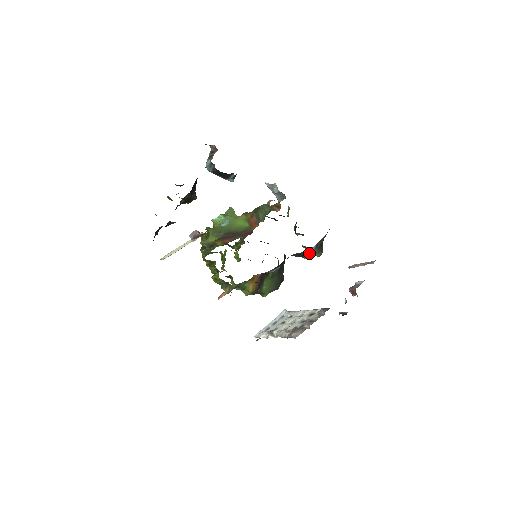
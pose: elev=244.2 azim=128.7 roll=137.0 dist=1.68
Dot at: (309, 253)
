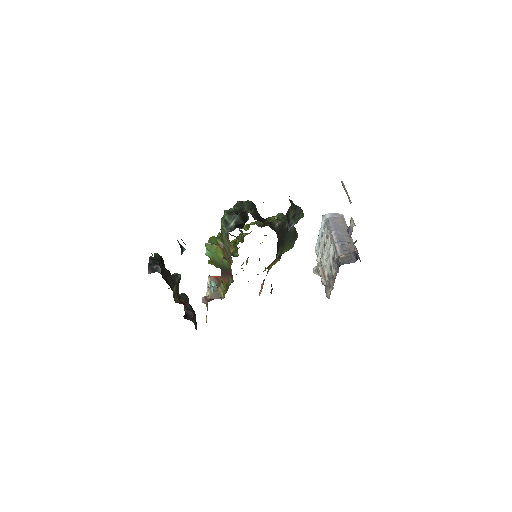
Dot at: (291, 227)
